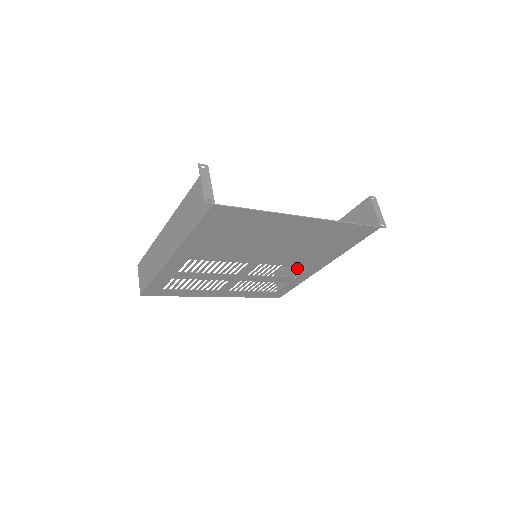
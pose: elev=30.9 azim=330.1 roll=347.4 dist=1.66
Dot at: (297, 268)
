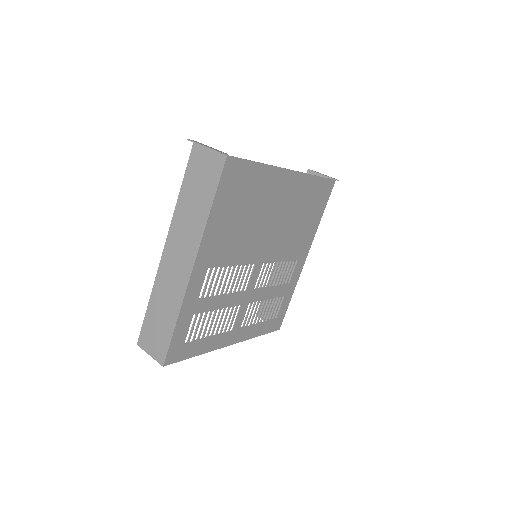
Dot at: occluded
